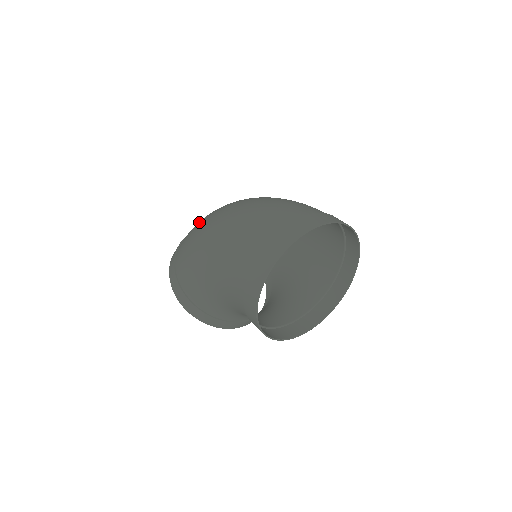
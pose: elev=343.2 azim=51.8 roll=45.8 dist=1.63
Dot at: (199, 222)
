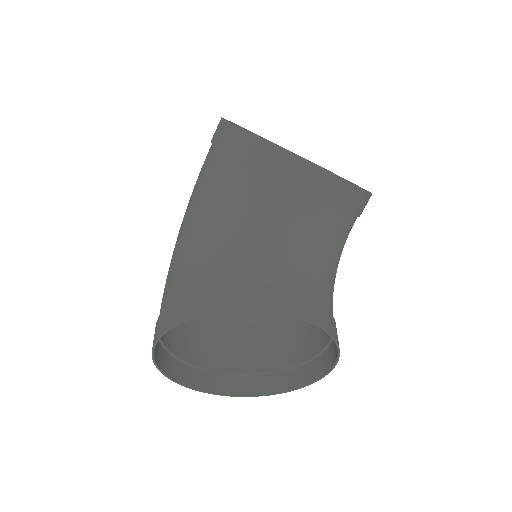
Dot at: occluded
